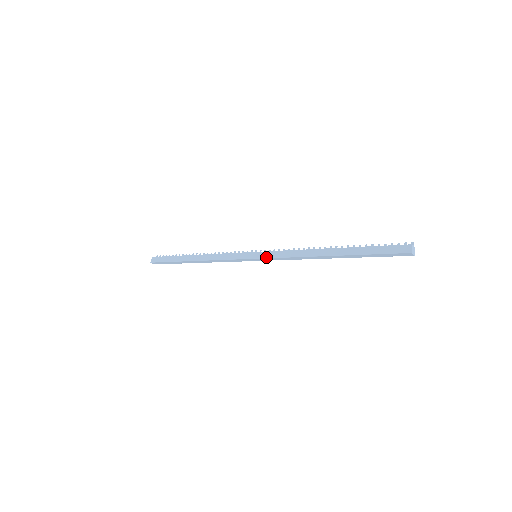
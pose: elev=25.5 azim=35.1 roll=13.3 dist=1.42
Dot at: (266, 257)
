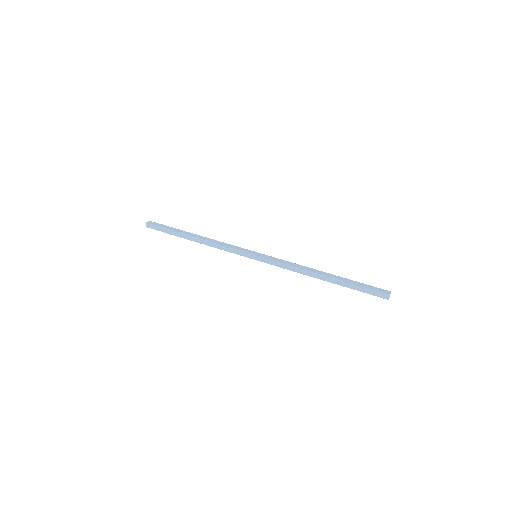
Dot at: (267, 258)
